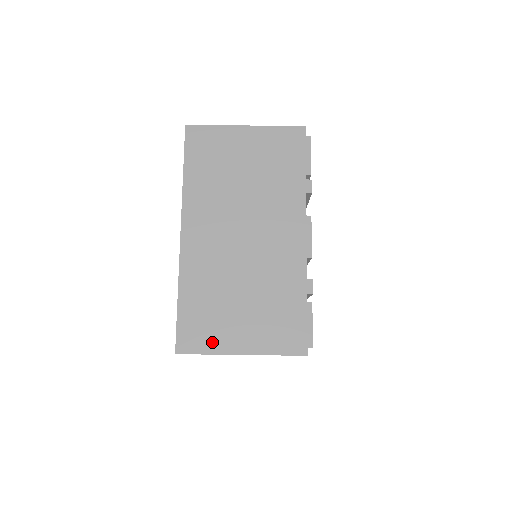
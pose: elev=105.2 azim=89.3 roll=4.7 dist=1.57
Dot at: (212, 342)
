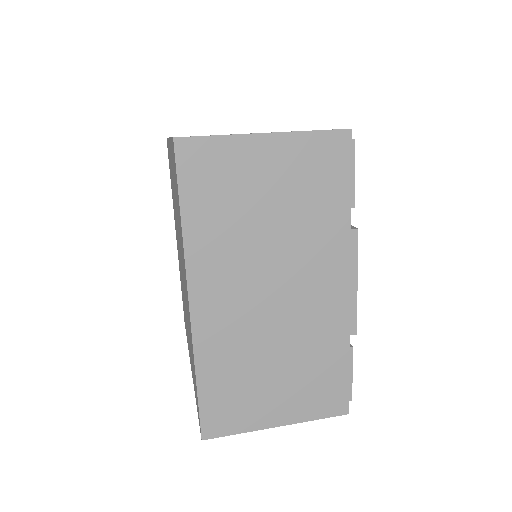
Dot at: occluded
